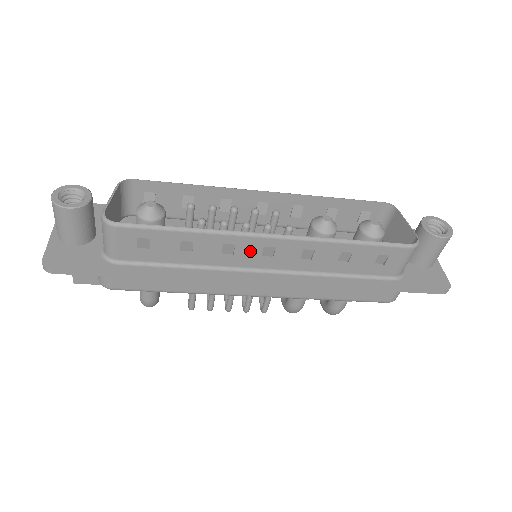
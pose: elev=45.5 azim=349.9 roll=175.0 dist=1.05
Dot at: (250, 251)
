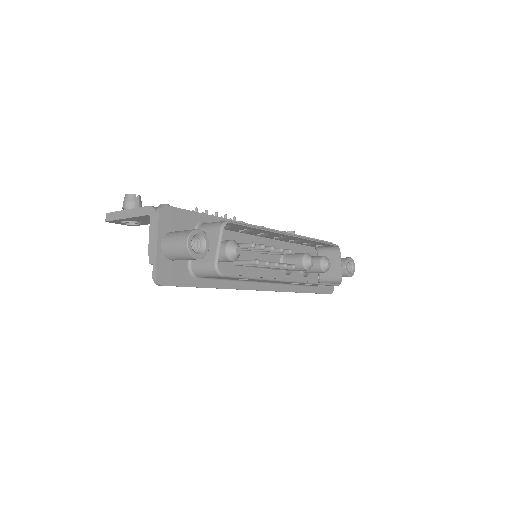
Dot at: (272, 281)
